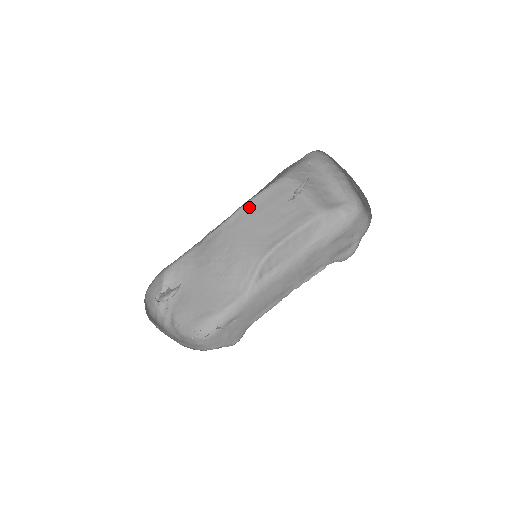
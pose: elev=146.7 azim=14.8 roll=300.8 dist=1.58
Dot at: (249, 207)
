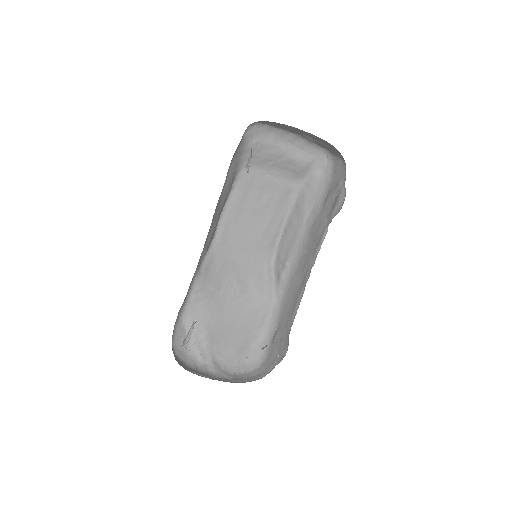
Dot at: (227, 217)
